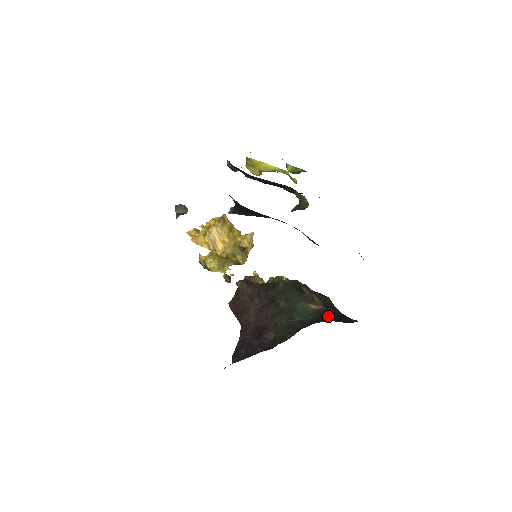
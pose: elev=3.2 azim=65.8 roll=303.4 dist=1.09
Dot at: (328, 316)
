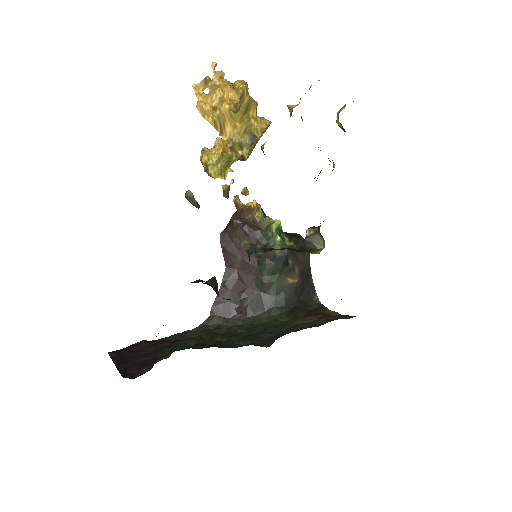
Dot at: (298, 292)
